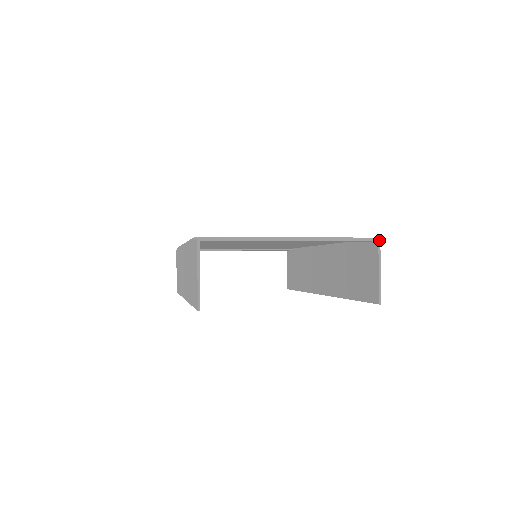
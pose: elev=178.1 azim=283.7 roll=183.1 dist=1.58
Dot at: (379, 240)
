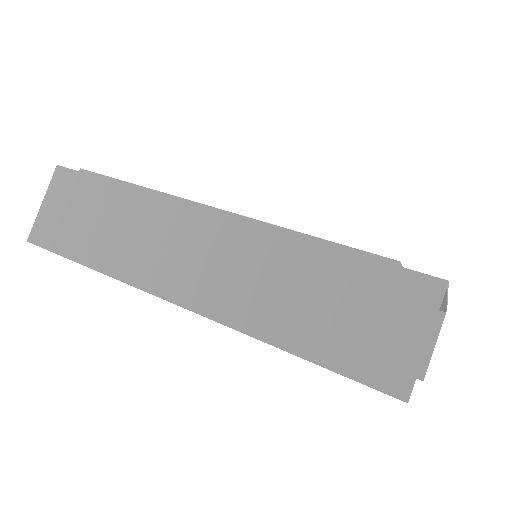
Dot at: occluded
